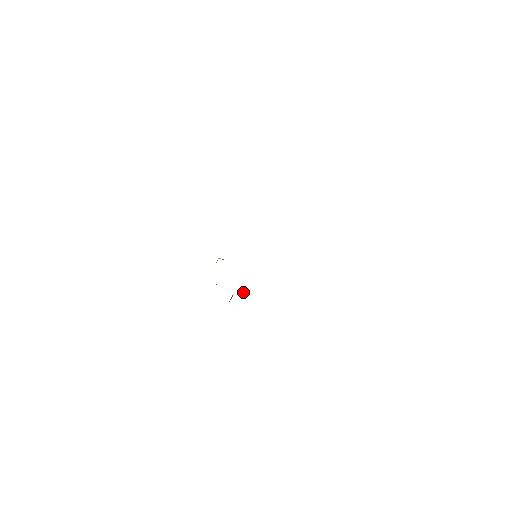
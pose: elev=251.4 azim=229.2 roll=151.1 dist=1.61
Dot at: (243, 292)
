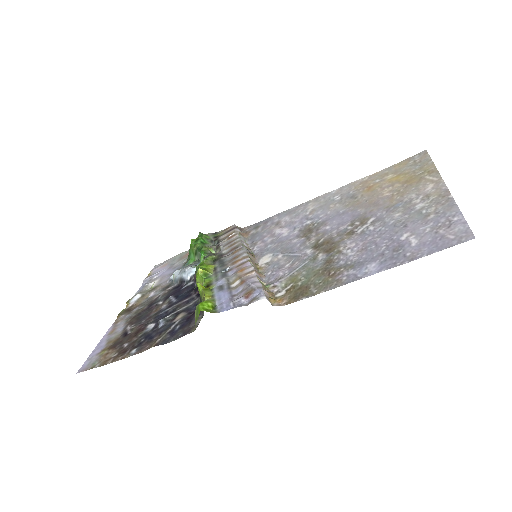
Dot at: (213, 250)
